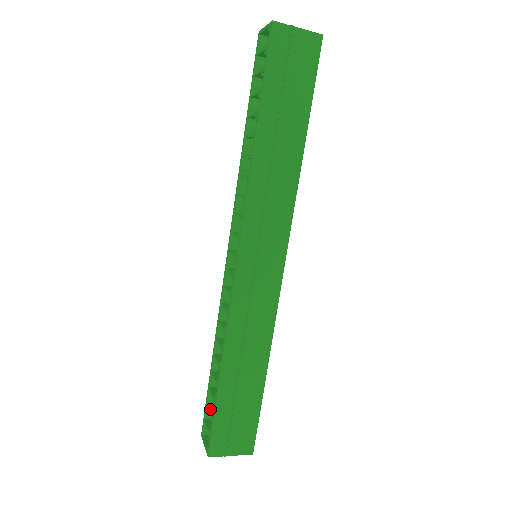
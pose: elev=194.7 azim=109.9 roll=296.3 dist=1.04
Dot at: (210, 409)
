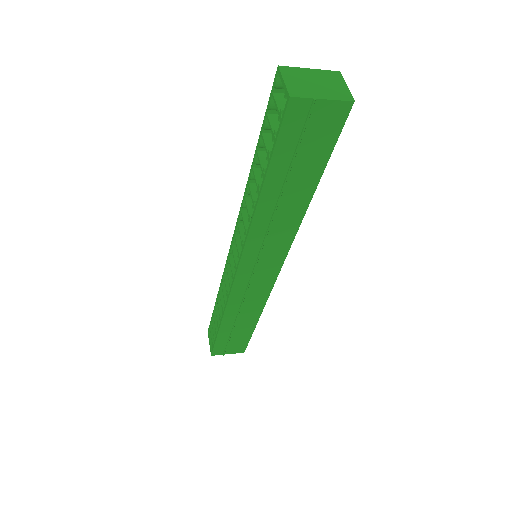
Dot at: (214, 328)
